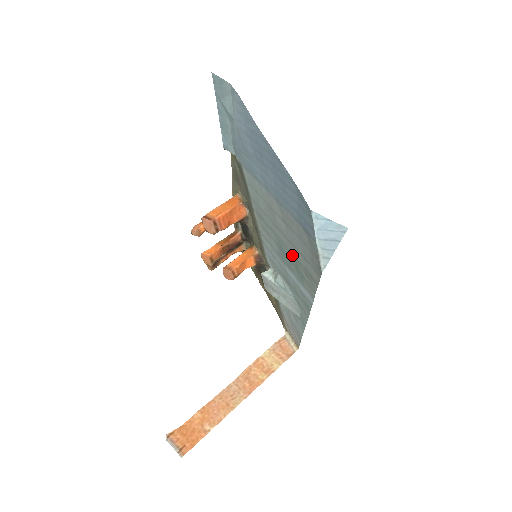
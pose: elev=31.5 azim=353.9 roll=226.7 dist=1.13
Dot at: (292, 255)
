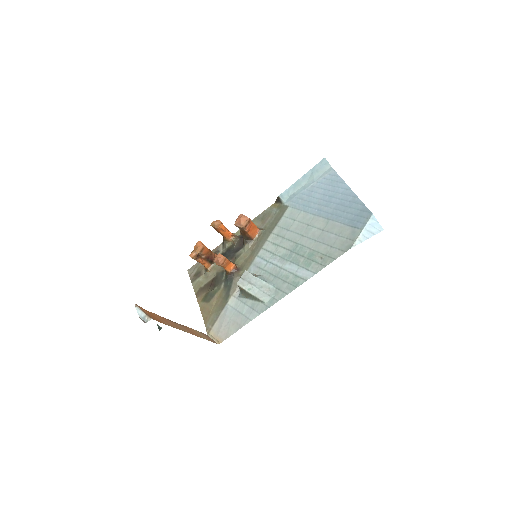
Dot at: (310, 250)
